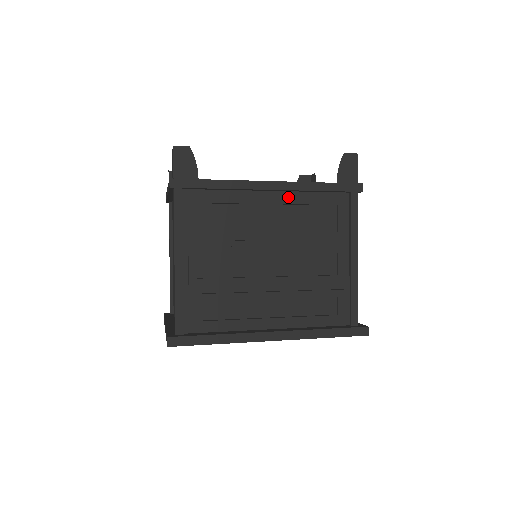
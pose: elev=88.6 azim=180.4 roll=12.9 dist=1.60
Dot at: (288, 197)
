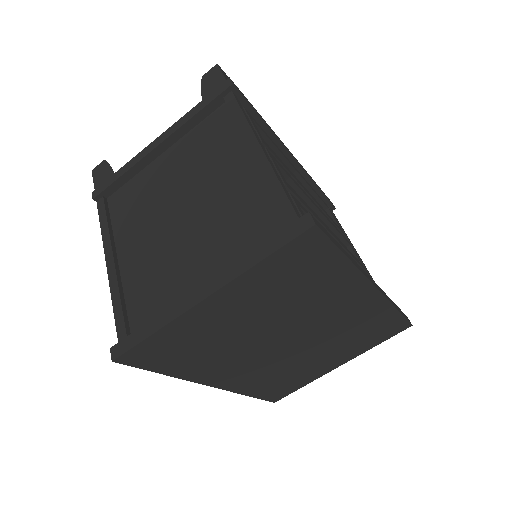
Dot at: (302, 176)
